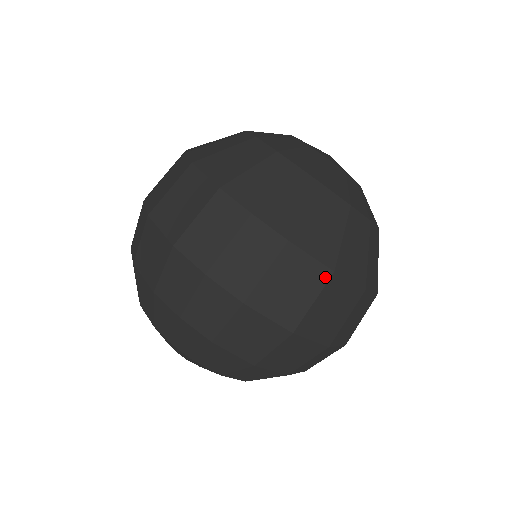
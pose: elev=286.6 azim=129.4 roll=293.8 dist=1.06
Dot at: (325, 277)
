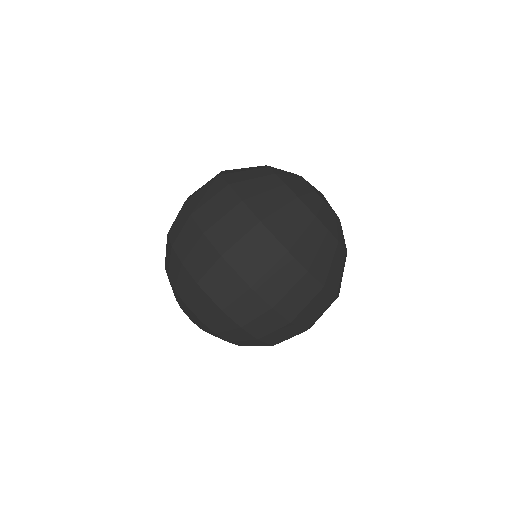
Dot at: (331, 301)
